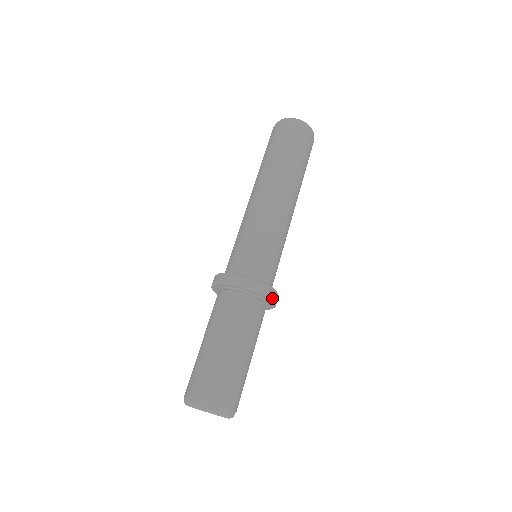
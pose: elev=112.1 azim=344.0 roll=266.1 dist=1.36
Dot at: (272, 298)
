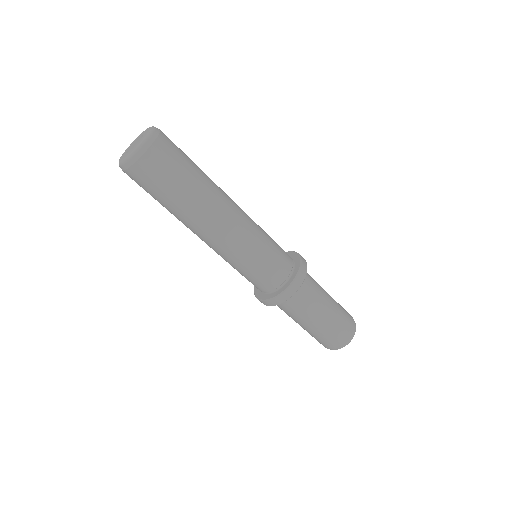
Dot at: (299, 286)
